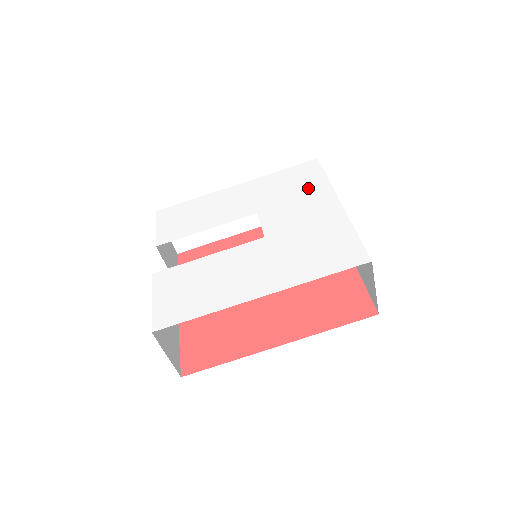
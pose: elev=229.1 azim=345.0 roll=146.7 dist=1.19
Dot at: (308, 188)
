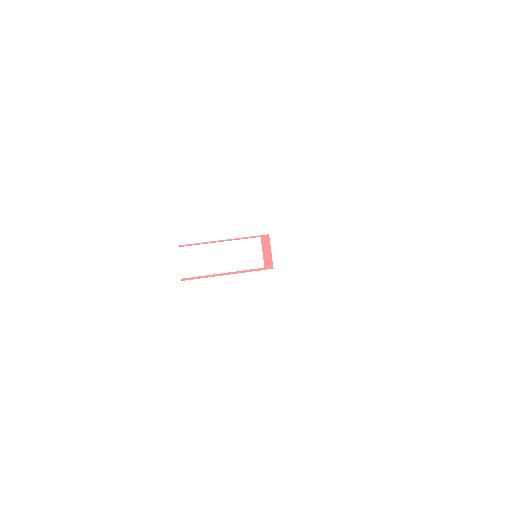
Dot at: (314, 217)
